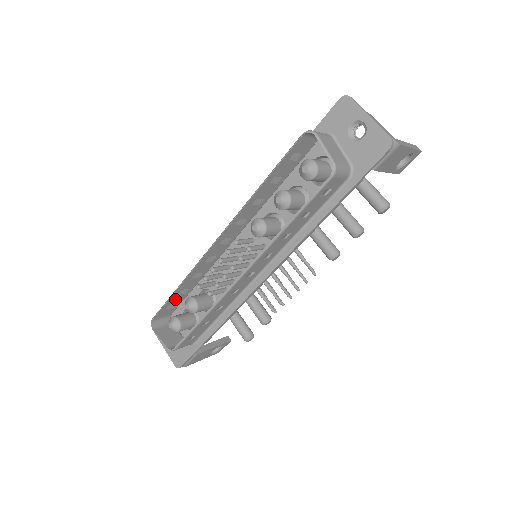
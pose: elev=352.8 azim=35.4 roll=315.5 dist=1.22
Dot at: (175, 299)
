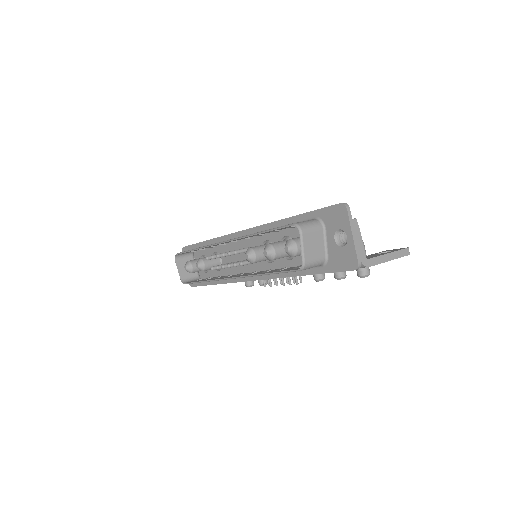
Dot at: occluded
